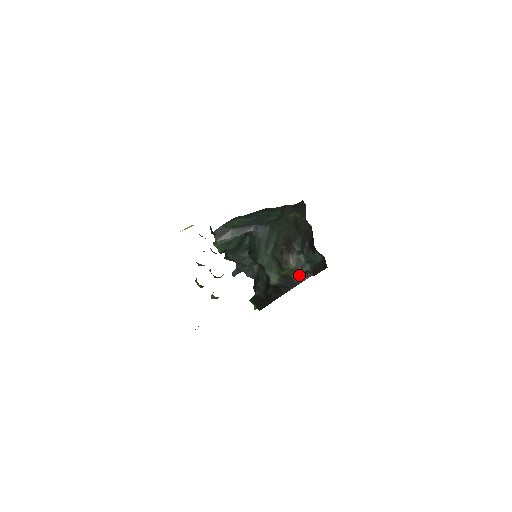
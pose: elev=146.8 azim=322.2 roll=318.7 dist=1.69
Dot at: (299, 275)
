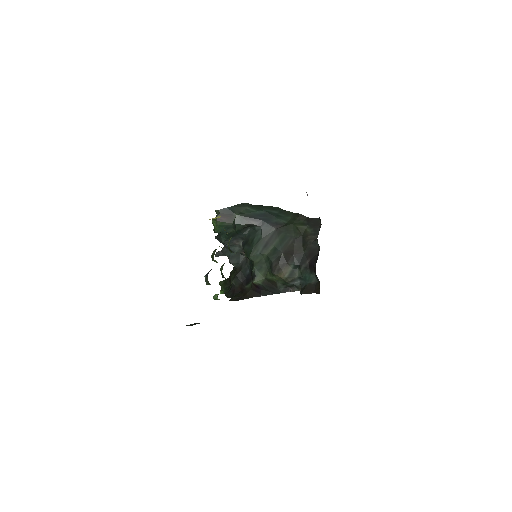
Dot at: (285, 285)
